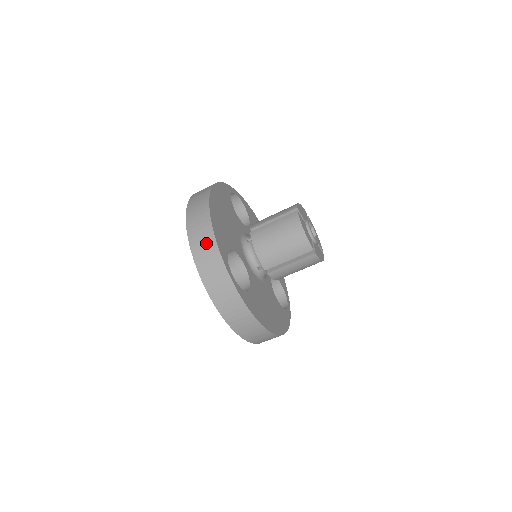
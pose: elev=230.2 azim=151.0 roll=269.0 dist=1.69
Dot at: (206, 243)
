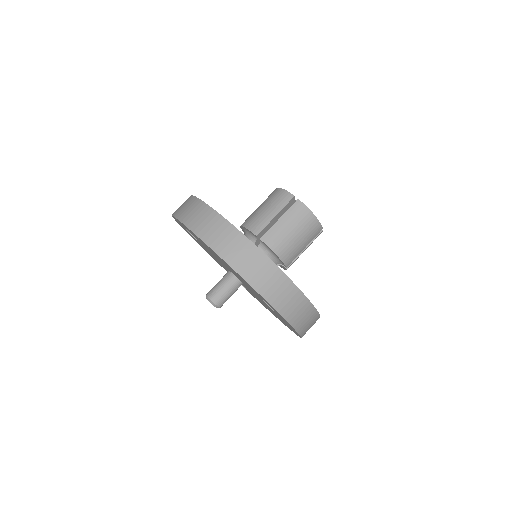
Dot at: (274, 280)
